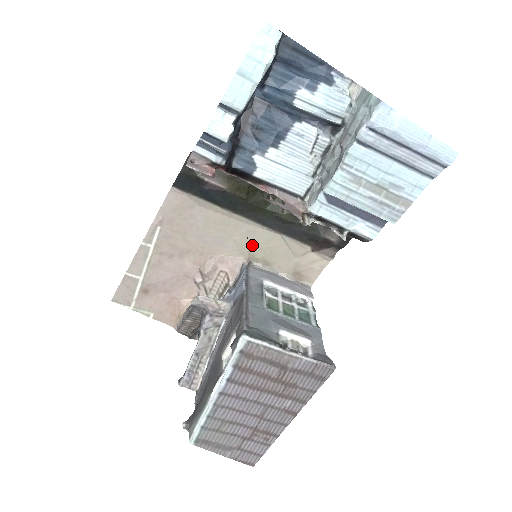
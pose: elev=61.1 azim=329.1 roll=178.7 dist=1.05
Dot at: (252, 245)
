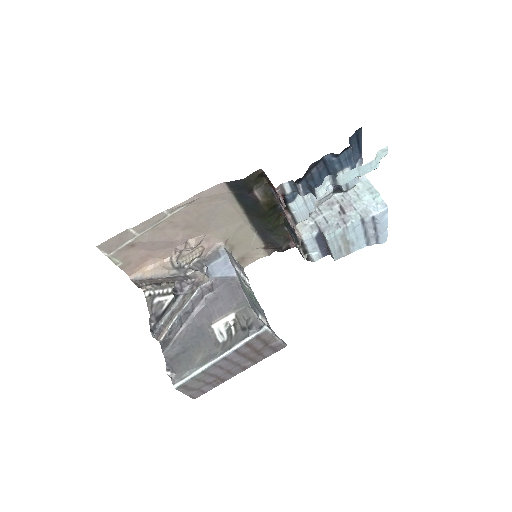
Dot at: (234, 235)
